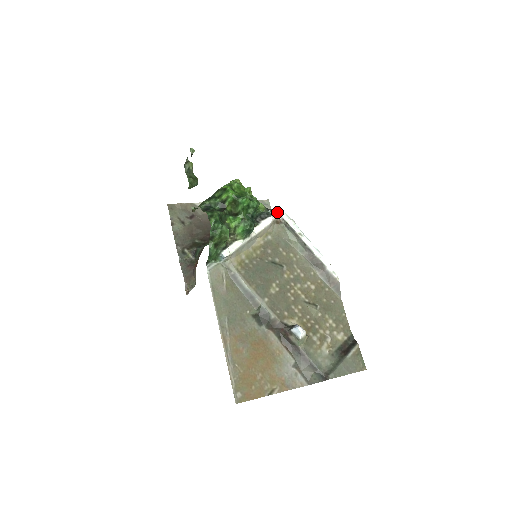
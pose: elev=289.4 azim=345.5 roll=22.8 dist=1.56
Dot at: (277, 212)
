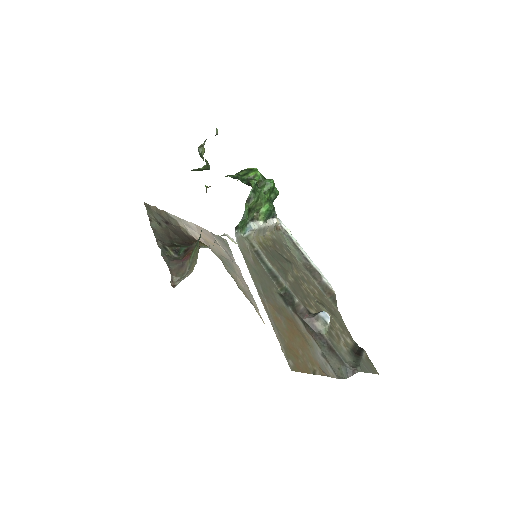
Dot at: (277, 219)
